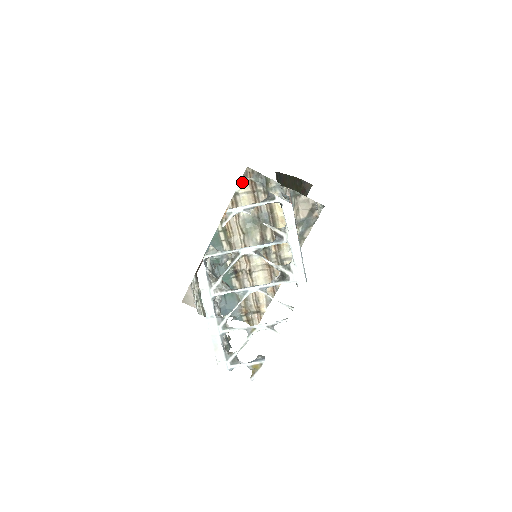
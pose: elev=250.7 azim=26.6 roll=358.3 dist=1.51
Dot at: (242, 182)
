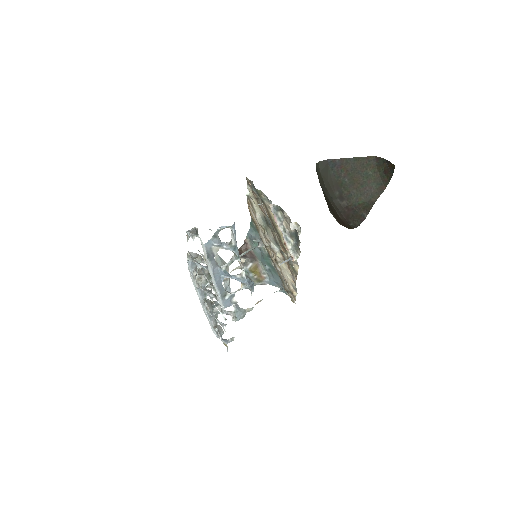
Dot at: (248, 187)
